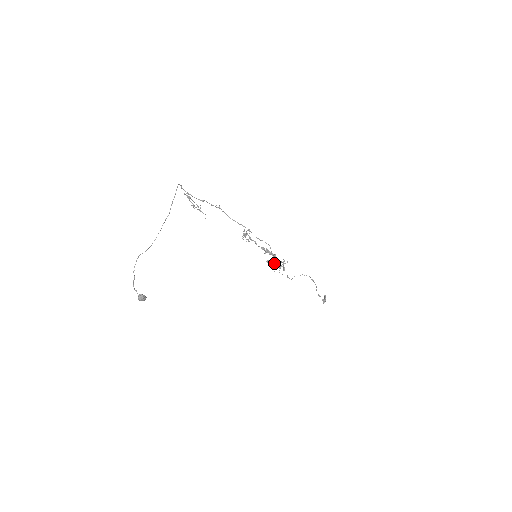
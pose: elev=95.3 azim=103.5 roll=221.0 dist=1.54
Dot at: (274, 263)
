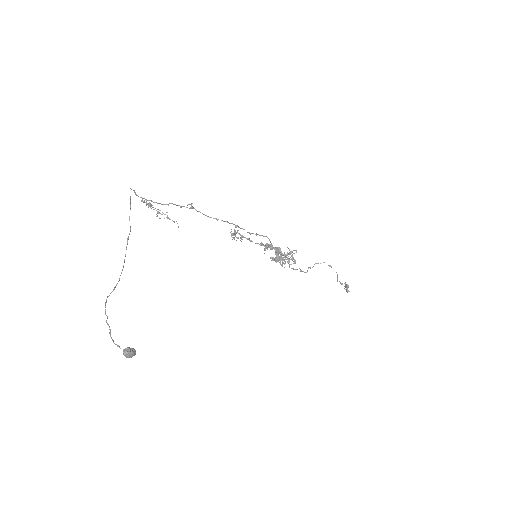
Dot at: (280, 258)
